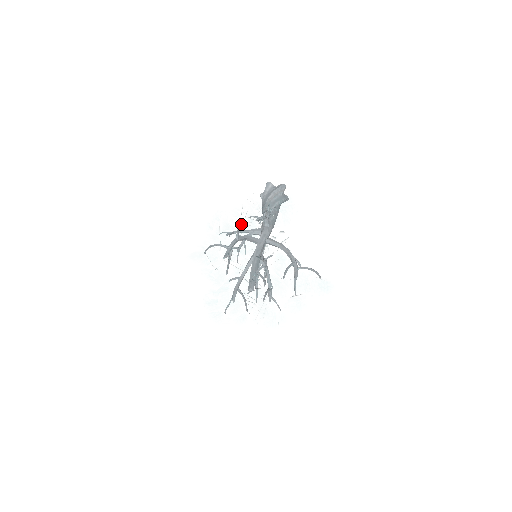
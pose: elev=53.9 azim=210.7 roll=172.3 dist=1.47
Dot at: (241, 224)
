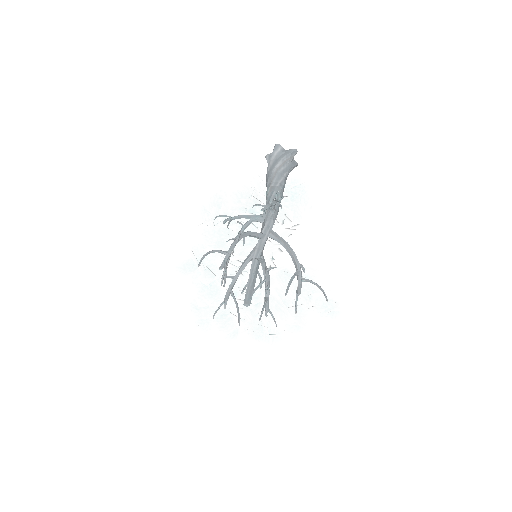
Dot at: (245, 229)
